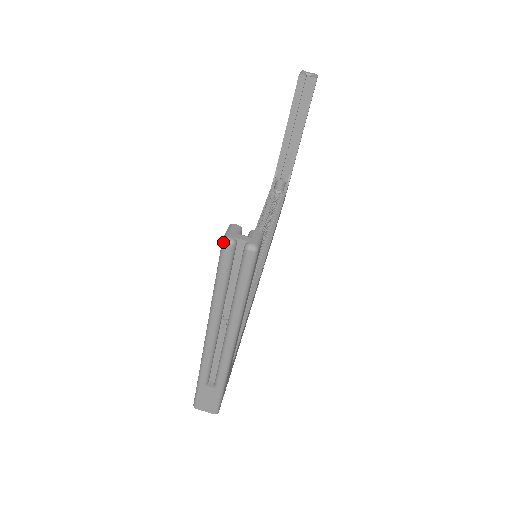
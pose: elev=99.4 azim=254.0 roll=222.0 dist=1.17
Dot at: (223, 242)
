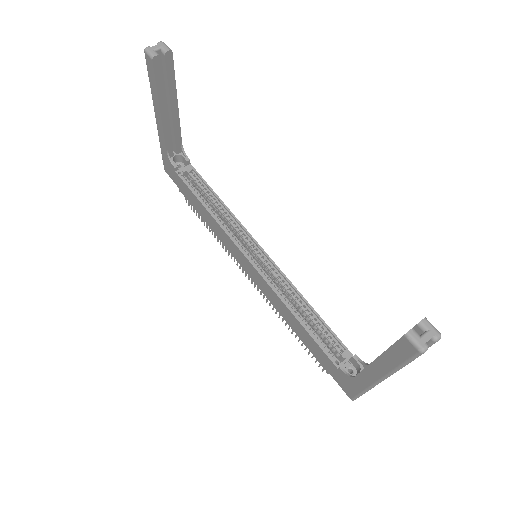
Dot at: (422, 353)
